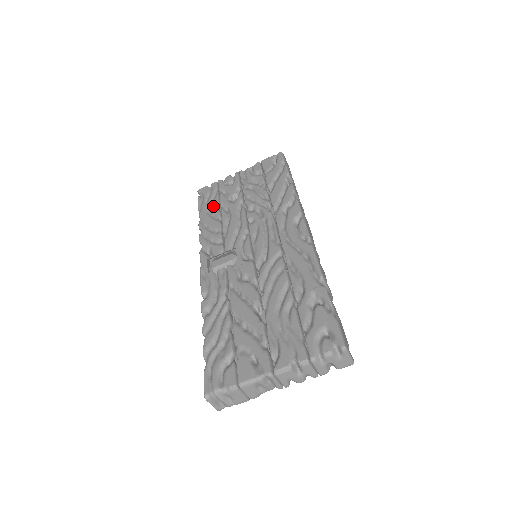
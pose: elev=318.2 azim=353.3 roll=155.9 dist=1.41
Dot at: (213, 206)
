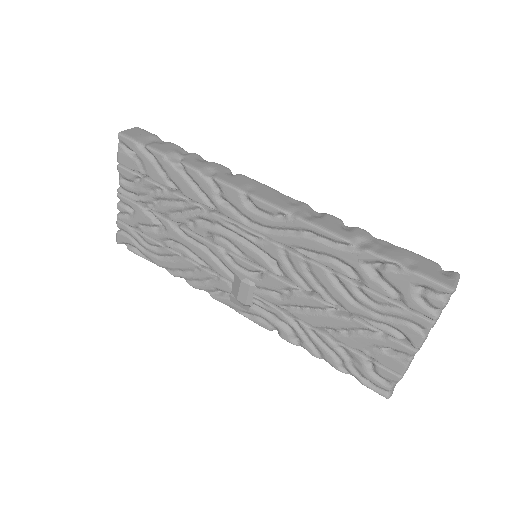
Dot at: (154, 247)
